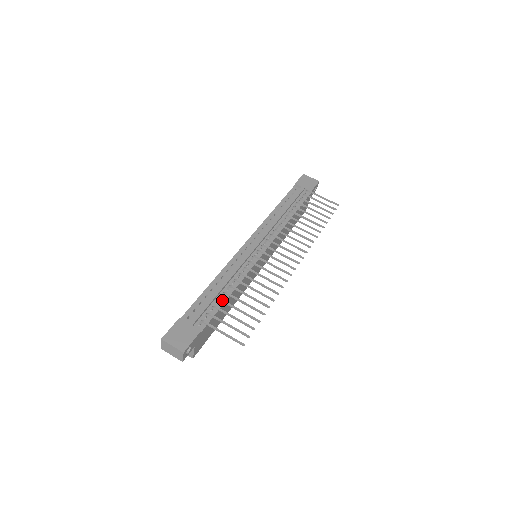
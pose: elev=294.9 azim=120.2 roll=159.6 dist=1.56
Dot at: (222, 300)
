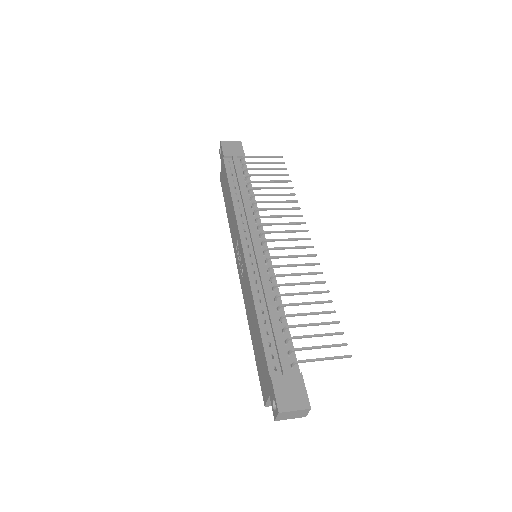
Dot at: (290, 326)
